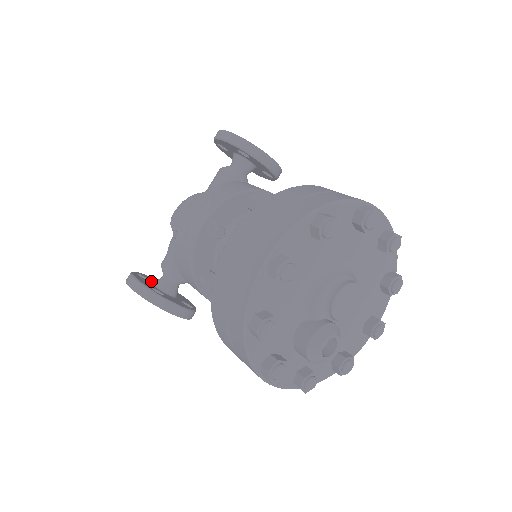
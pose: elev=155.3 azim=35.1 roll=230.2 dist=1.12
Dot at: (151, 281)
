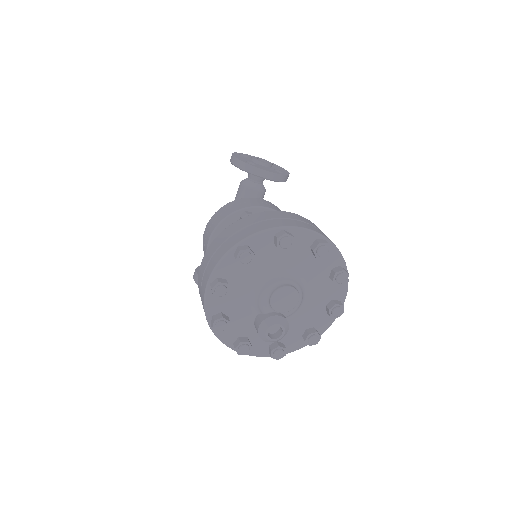
Dot at: occluded
